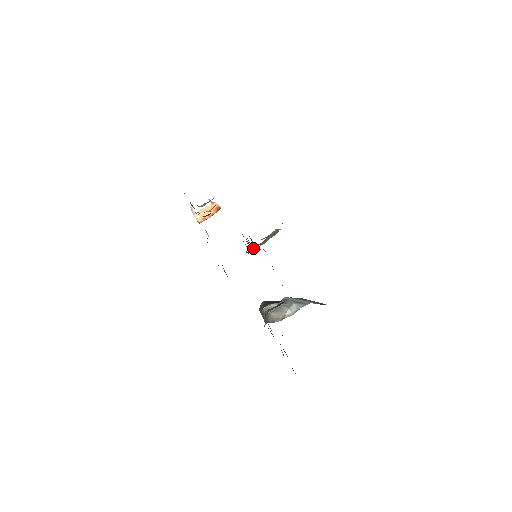
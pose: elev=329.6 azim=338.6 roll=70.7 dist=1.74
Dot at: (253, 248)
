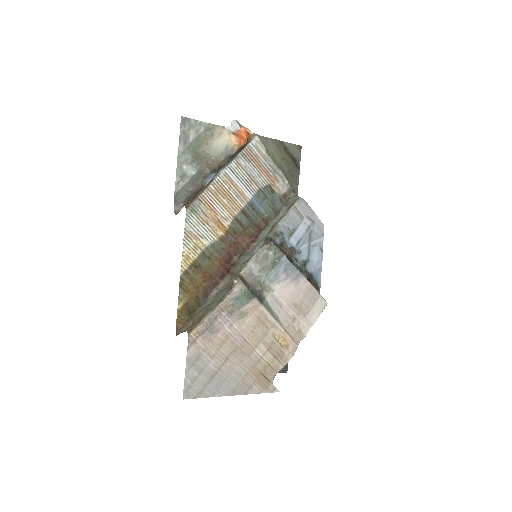
Dot at: (253, 245)
